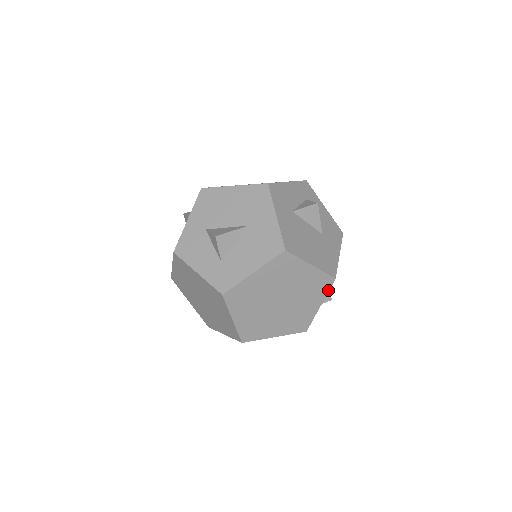
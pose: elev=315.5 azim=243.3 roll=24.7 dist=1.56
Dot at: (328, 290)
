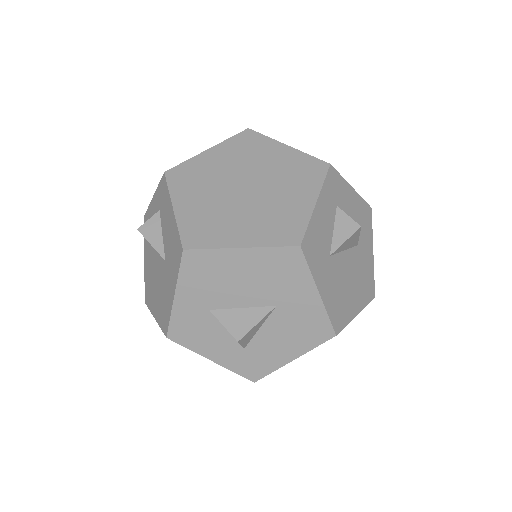
Dot at: occluded
